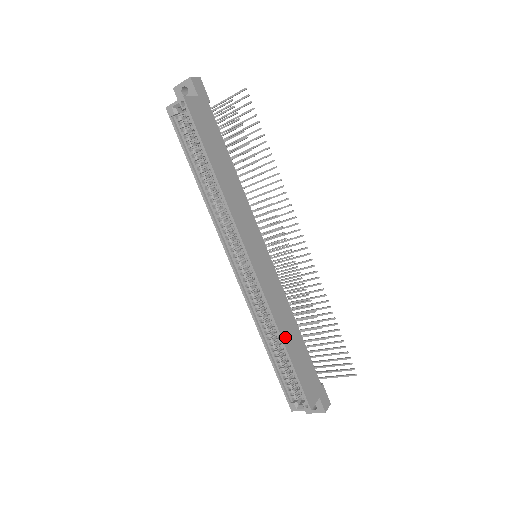
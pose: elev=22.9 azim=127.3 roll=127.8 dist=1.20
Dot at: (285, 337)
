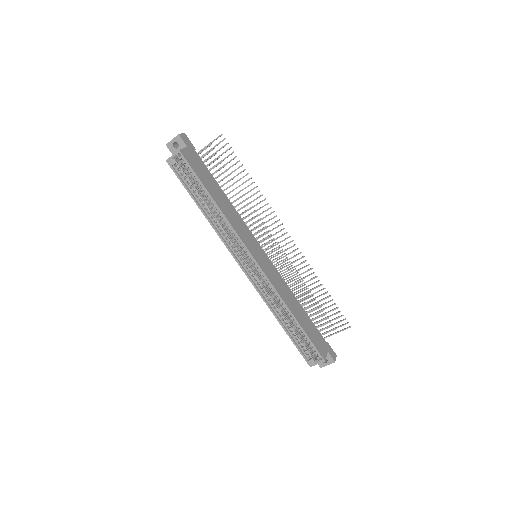
Dot at: (293, 311)
